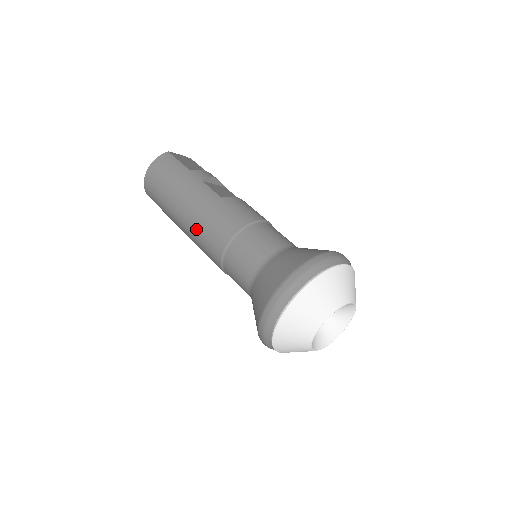
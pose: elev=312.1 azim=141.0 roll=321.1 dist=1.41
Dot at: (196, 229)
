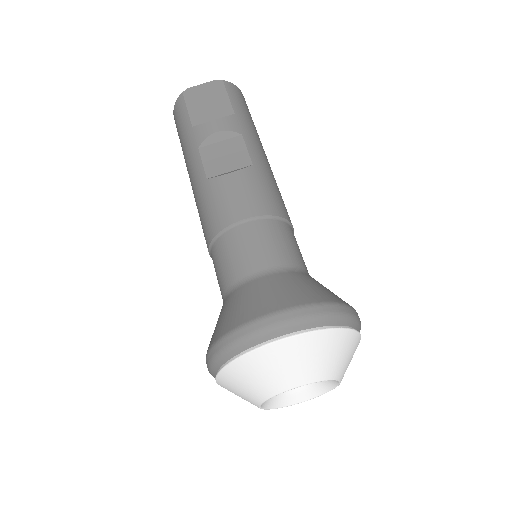
Dot at: occluded
